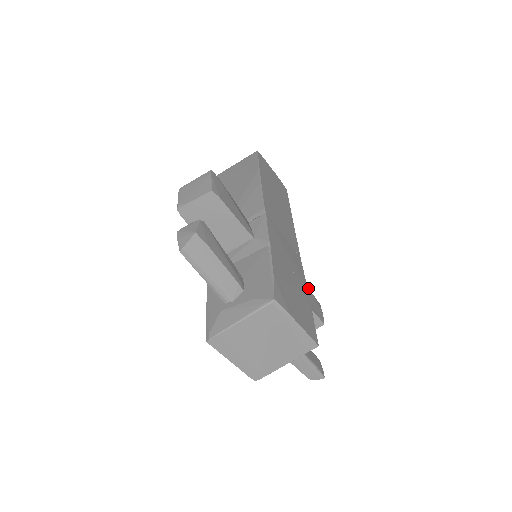
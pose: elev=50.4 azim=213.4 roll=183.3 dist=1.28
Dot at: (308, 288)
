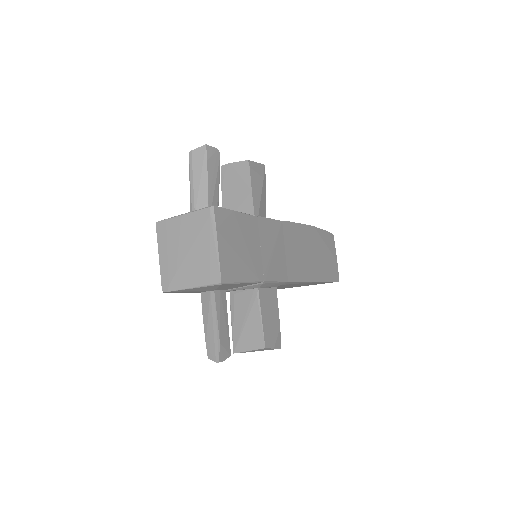
Dot at: occluded
